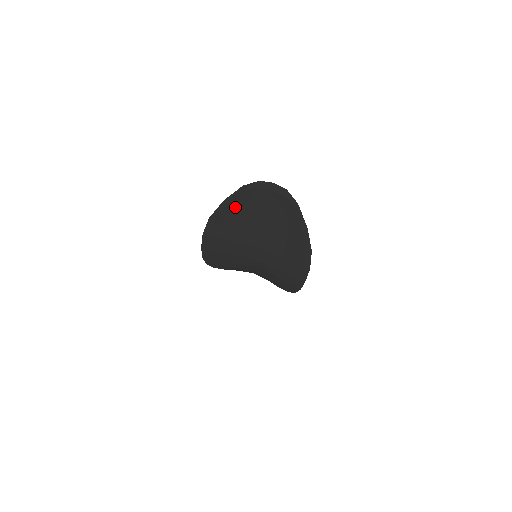
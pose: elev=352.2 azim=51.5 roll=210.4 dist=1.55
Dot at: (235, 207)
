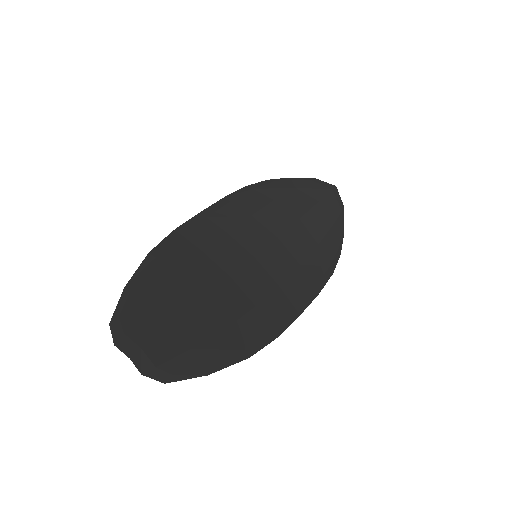
Dot at: (144, 293)
